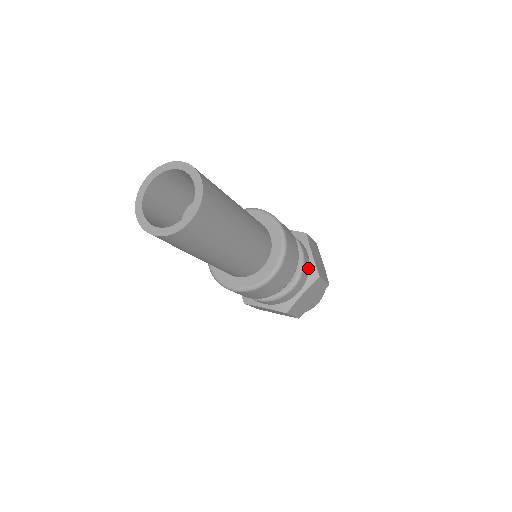
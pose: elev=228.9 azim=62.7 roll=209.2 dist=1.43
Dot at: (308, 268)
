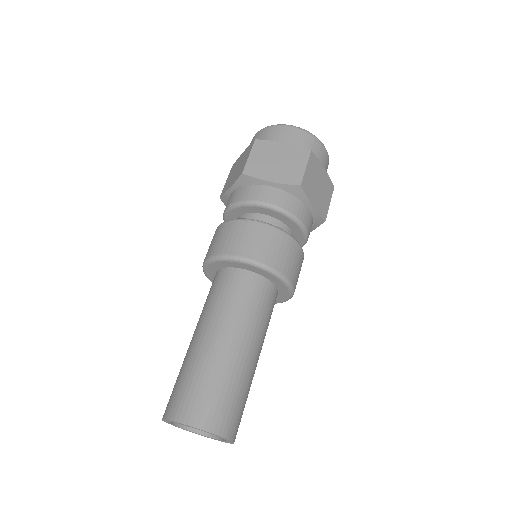
Dot at: (312, 222)
